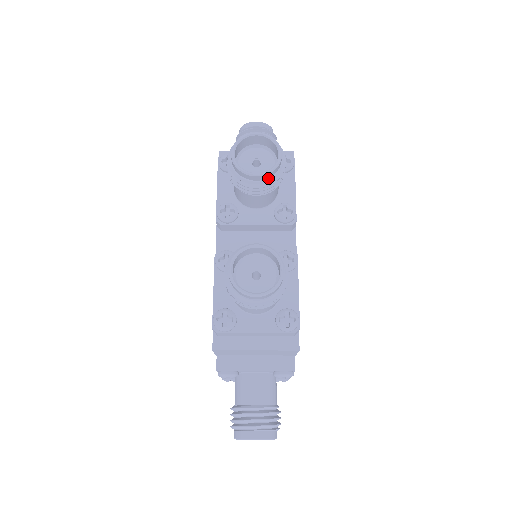
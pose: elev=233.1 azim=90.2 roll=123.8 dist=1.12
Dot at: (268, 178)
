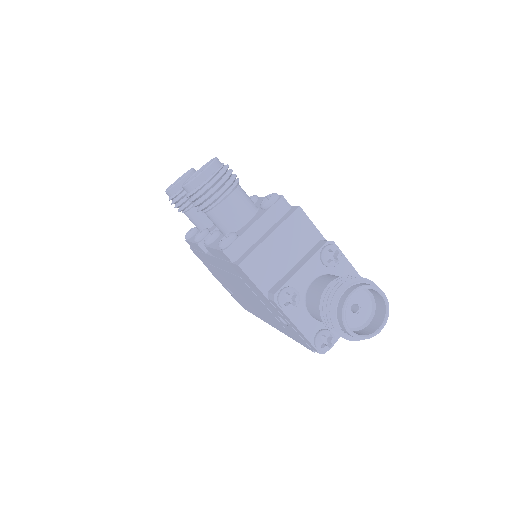
Dot at: occluded
